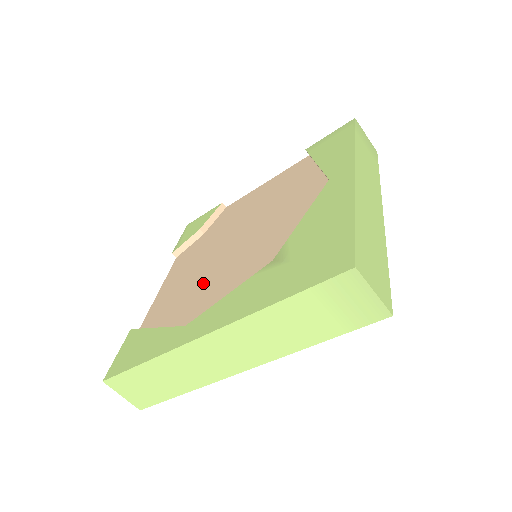
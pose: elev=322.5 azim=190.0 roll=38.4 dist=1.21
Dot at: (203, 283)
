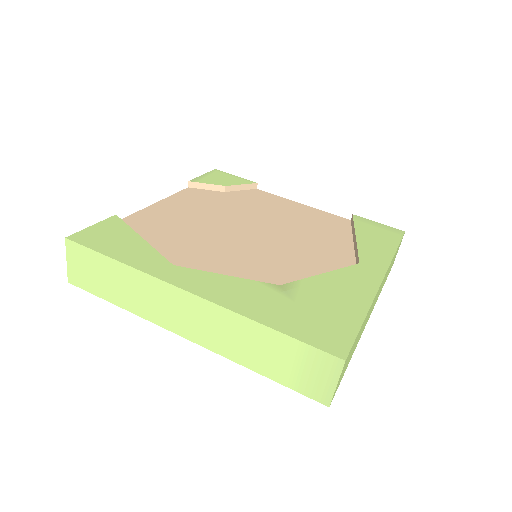
Dot at: (204, 238)
